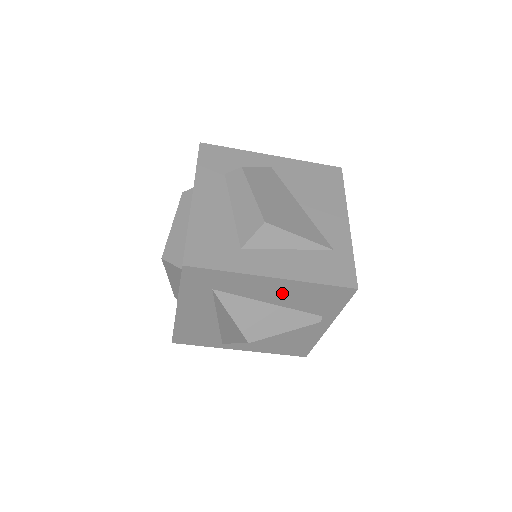
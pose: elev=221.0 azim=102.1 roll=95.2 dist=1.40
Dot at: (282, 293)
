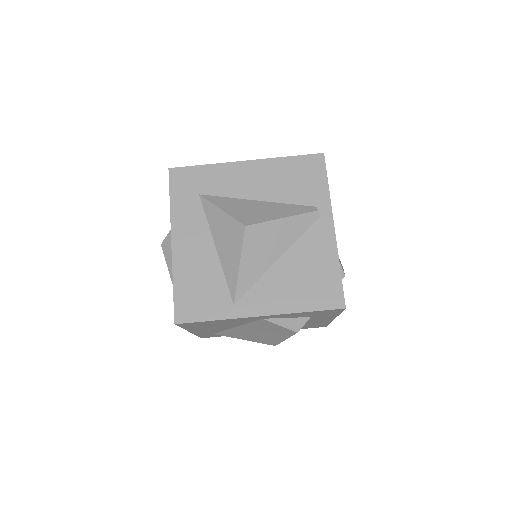
Dot at: (262, 181)
